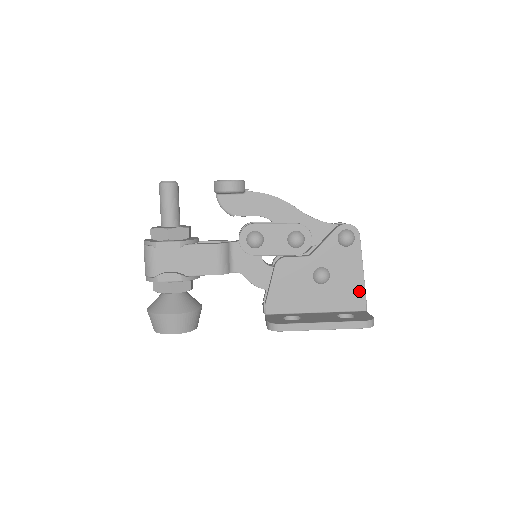
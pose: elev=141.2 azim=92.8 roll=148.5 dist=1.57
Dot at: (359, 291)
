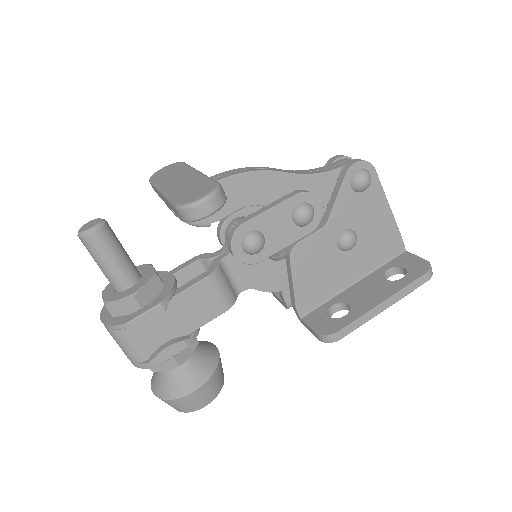
Dot at: (392, 234)
